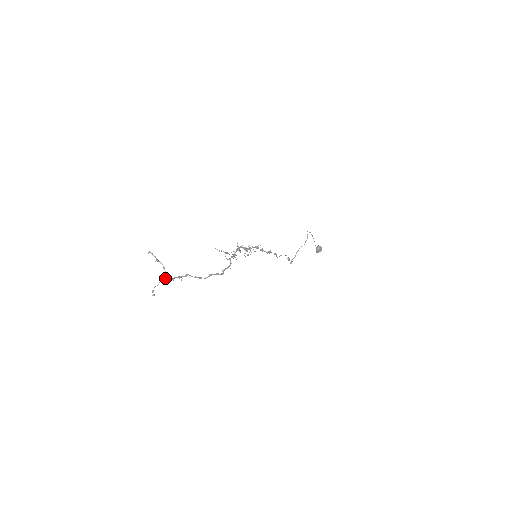
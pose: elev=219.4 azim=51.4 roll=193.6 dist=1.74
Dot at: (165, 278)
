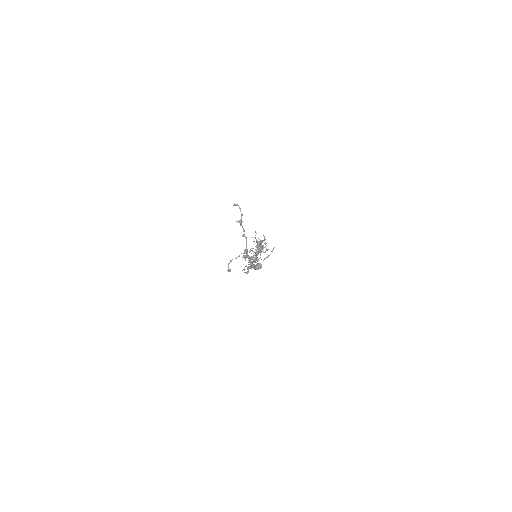
Dot at: (245, 252)
